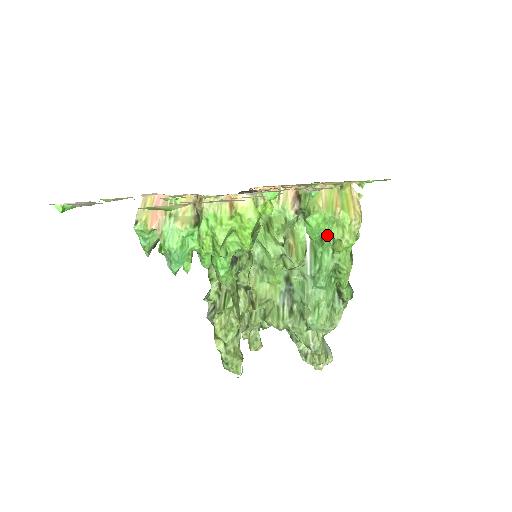
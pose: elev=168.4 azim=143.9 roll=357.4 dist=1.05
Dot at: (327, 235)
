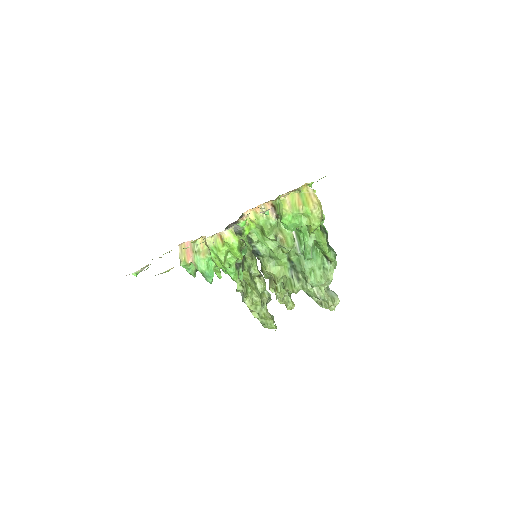
Dot at: (299, 226)
